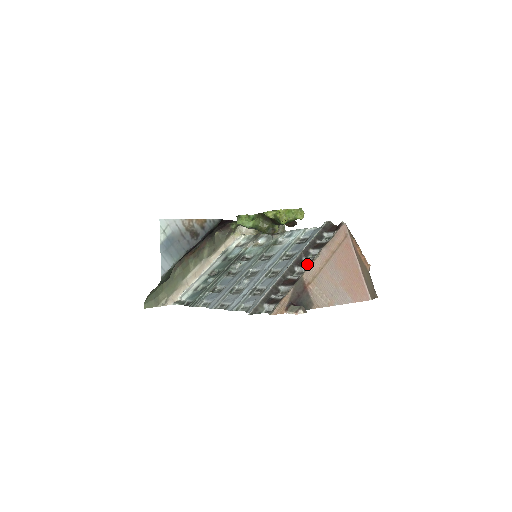
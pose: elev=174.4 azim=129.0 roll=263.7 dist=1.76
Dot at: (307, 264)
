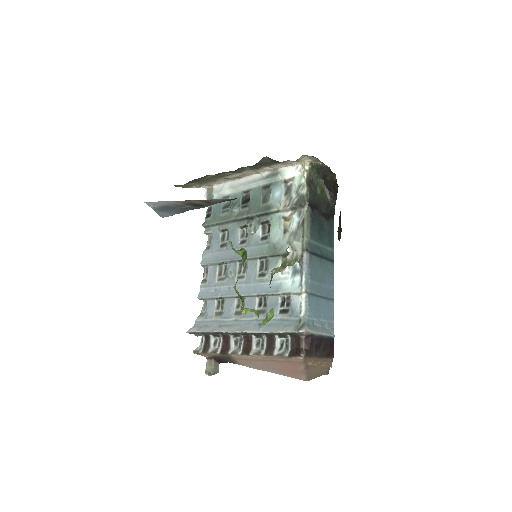
Dot at: (245, 348)
